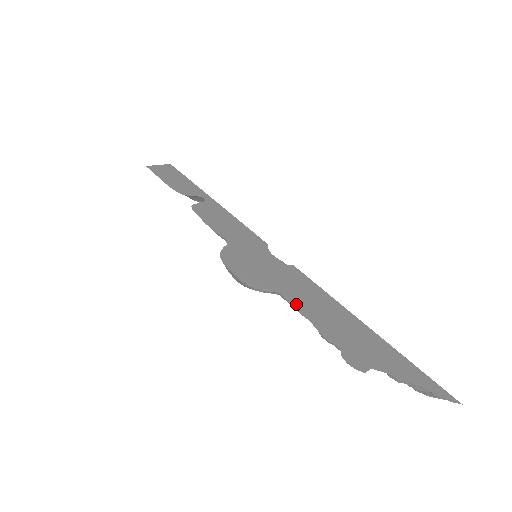
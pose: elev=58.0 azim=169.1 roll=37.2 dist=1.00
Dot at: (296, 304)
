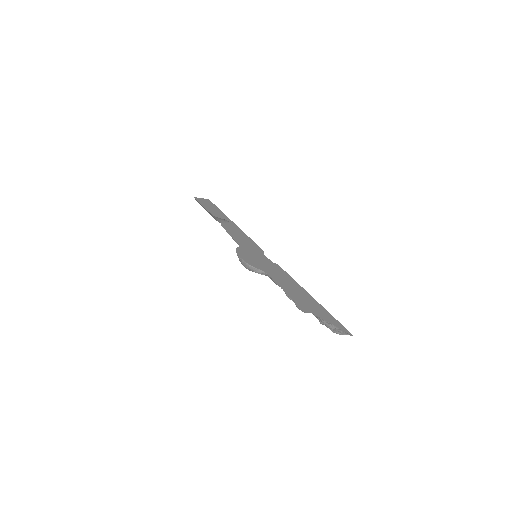
Dot at: (275, 280)
